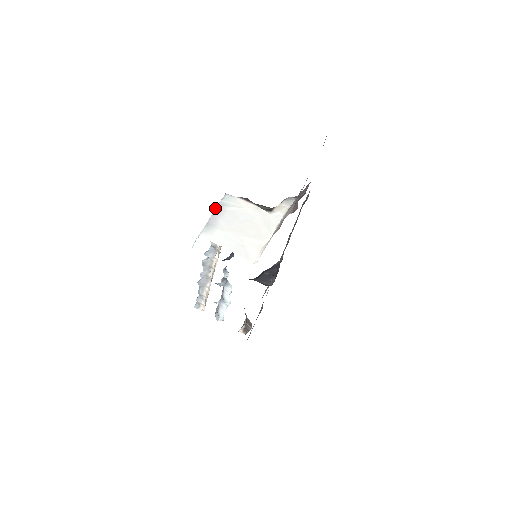
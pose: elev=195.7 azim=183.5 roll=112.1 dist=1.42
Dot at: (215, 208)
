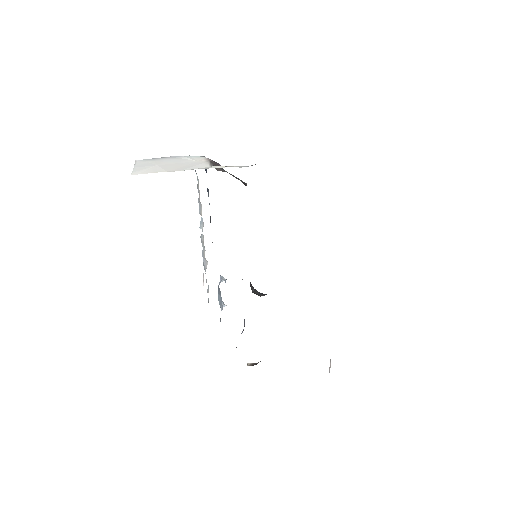
Dot at: (176, 156)
